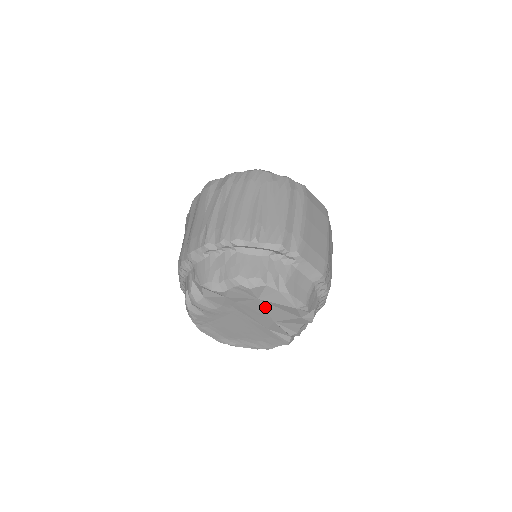
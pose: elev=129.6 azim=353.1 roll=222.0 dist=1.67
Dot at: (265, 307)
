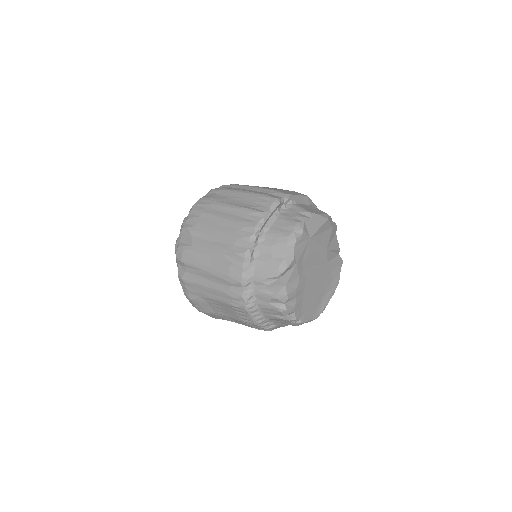
Dot at: (316, 242)
